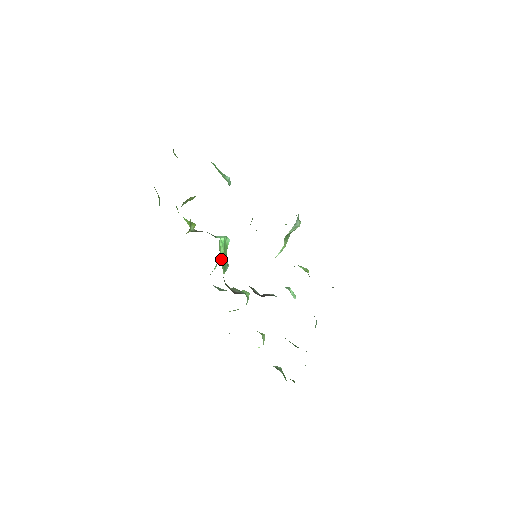
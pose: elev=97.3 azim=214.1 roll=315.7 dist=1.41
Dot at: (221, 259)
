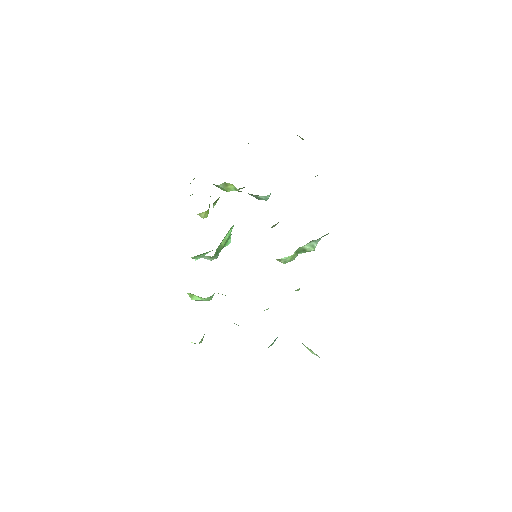
Dot at: (221, 242)
